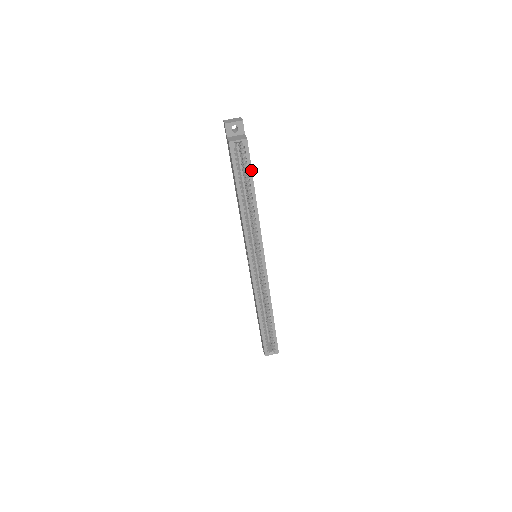
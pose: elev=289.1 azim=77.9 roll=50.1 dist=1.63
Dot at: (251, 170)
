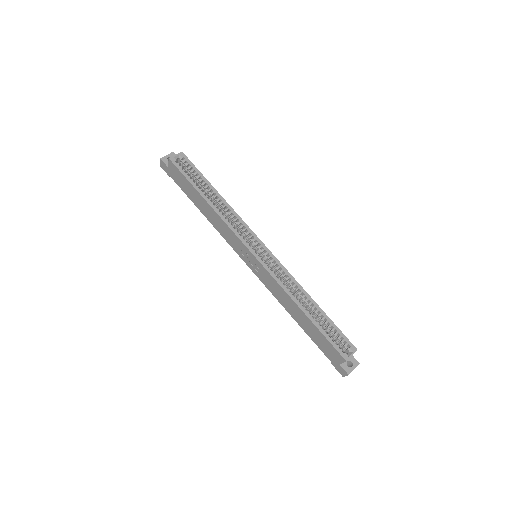
Dot at: (200, 172)
